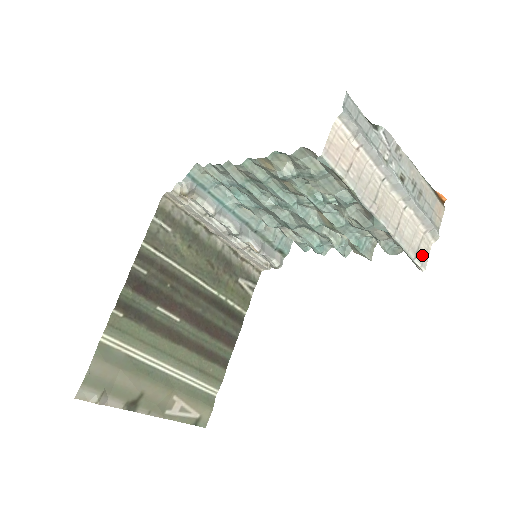
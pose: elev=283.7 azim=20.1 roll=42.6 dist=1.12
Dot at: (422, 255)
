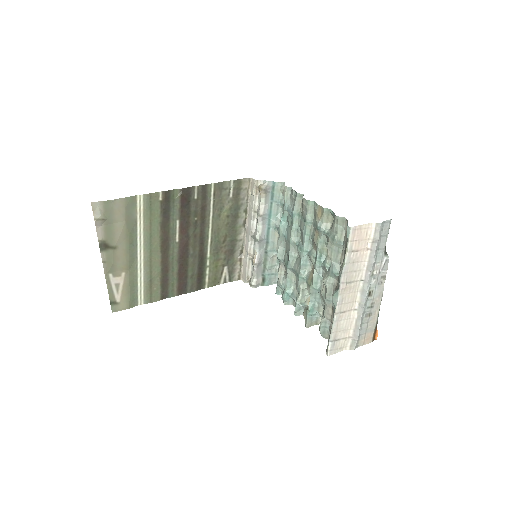
Dot at: (336, 346)
